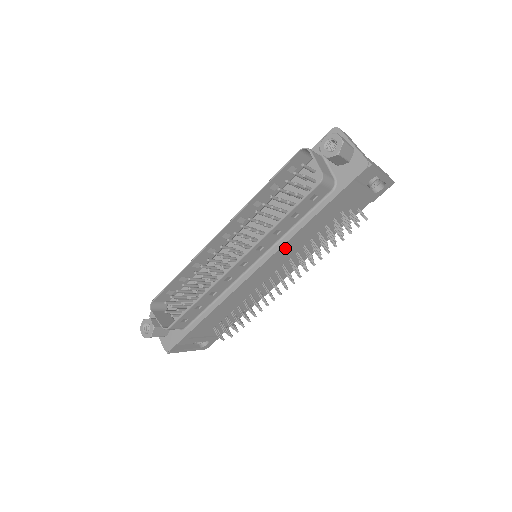
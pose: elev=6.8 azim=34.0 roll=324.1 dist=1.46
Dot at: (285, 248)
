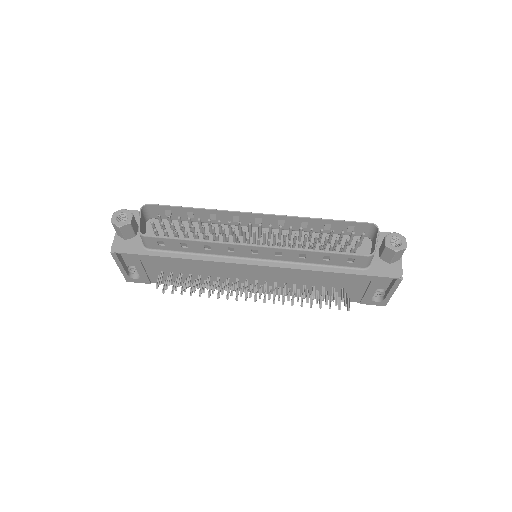
Dot at: (290, 272)
